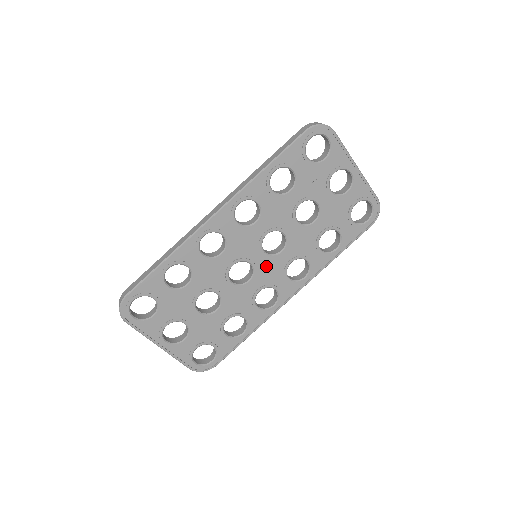
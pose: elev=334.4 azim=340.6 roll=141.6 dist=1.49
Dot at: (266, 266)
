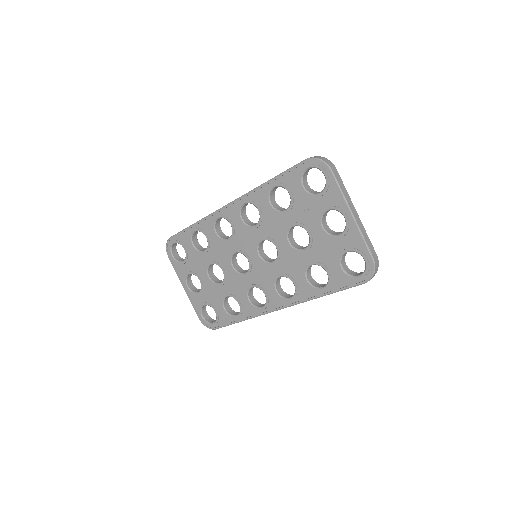
Dot at: (259, 268)
